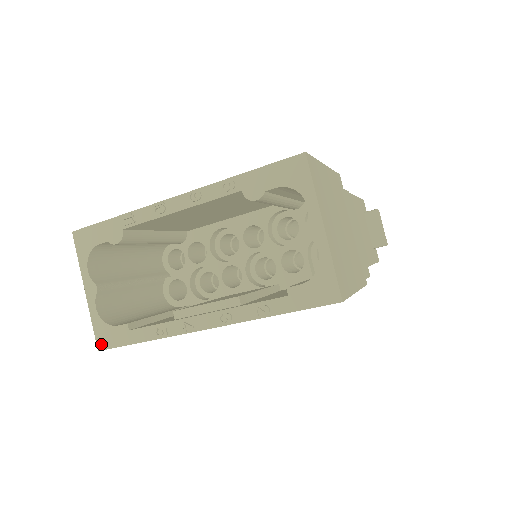
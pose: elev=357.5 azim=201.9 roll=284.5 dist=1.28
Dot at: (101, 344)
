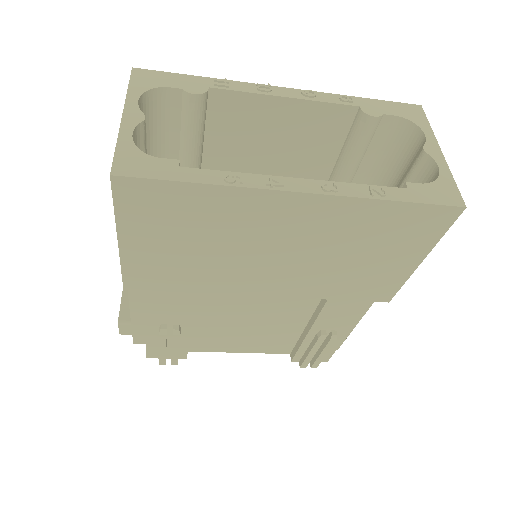
Dot at: (121, 169)
